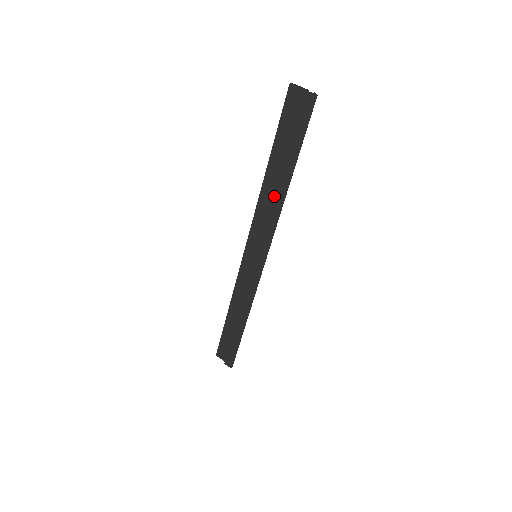
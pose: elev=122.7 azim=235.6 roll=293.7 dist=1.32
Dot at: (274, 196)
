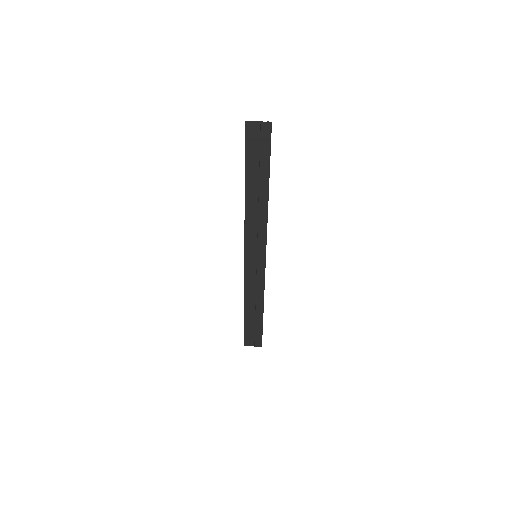
Dot at: (259, 207)
